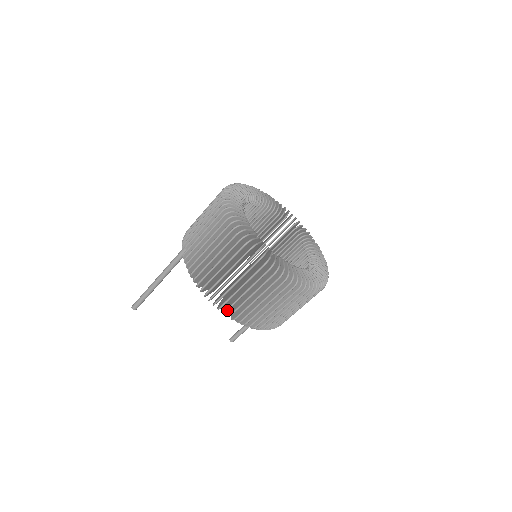
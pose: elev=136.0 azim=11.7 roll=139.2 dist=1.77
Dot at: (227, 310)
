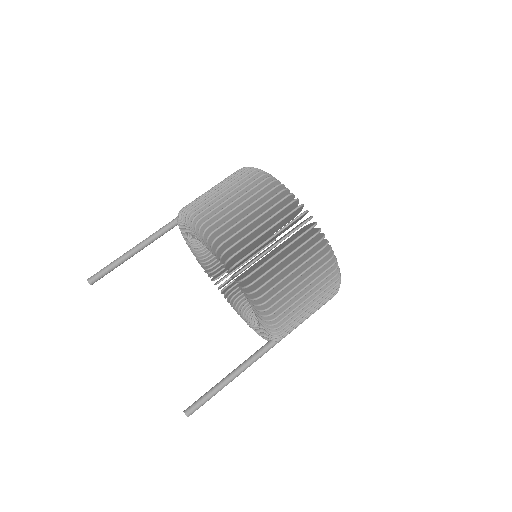
Dot at: (210, 225)
